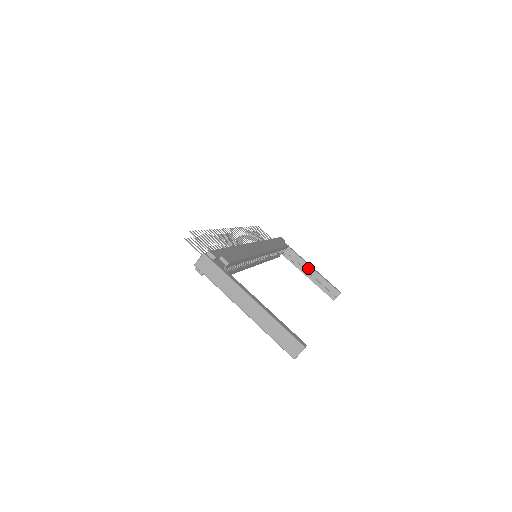
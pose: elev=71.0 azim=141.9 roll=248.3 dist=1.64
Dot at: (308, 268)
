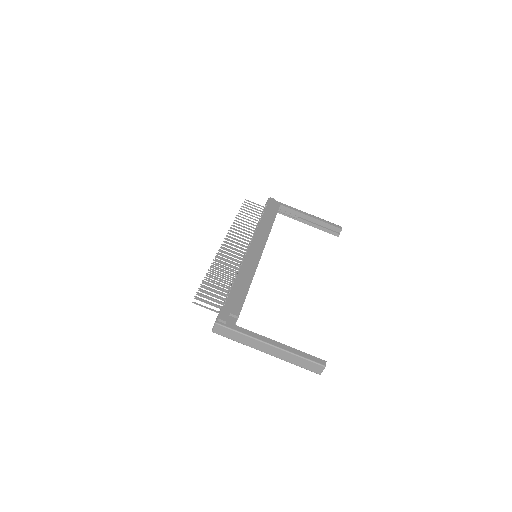
Dot at: (305, 217)
